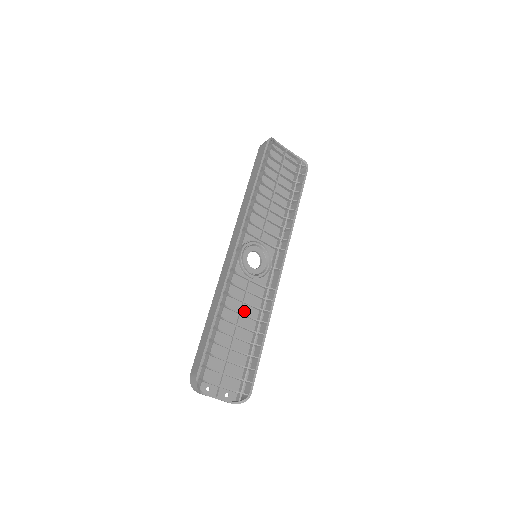
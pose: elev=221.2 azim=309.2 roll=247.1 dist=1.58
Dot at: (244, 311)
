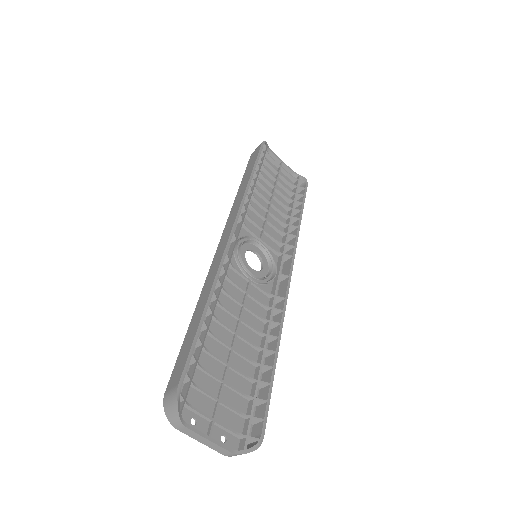
Dot at: (244, 319)
